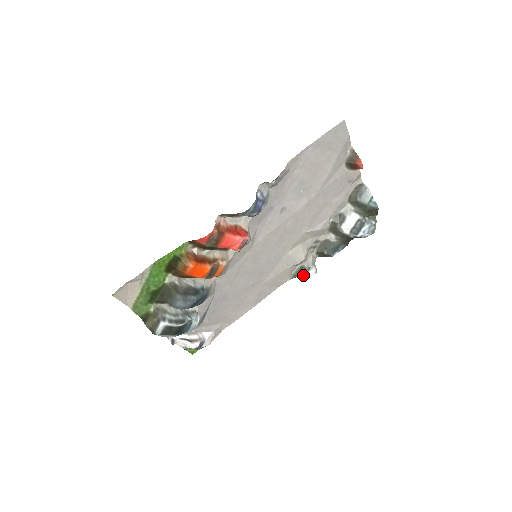
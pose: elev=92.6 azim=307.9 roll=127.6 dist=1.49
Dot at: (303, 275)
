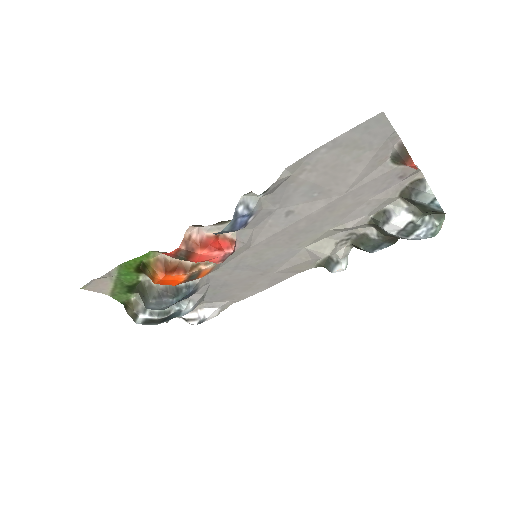
Dot at: (329, 268)
